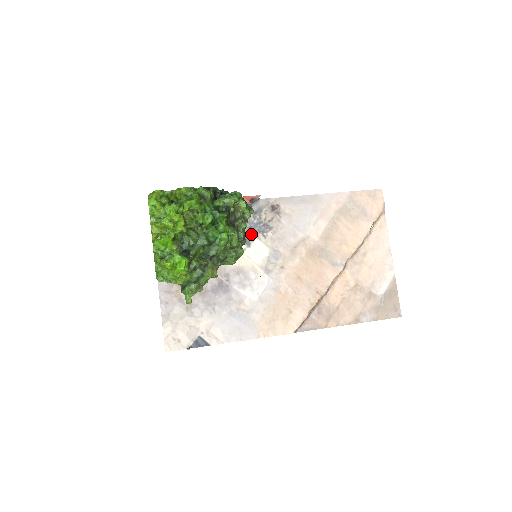
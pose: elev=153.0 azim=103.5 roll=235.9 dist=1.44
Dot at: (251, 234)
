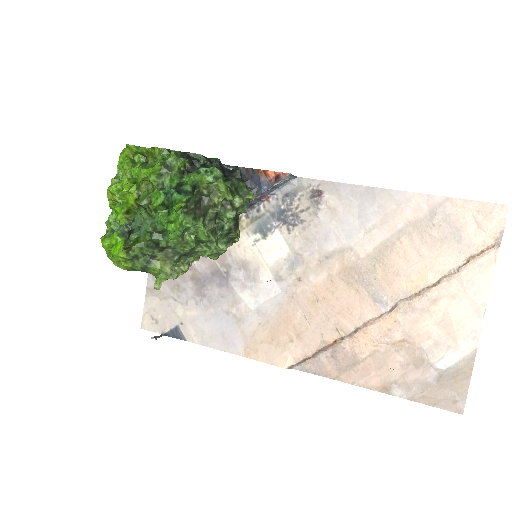
Dot at: (272, 222)
